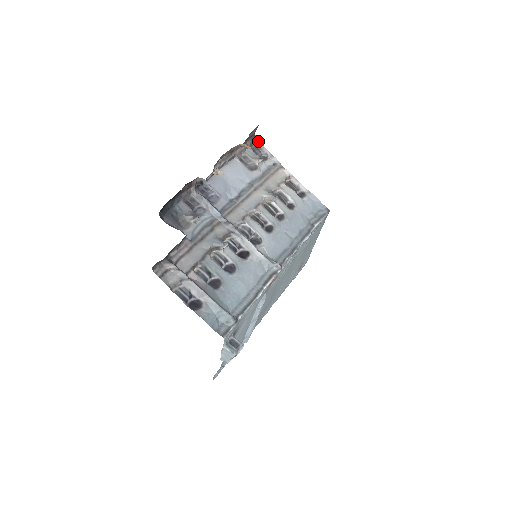
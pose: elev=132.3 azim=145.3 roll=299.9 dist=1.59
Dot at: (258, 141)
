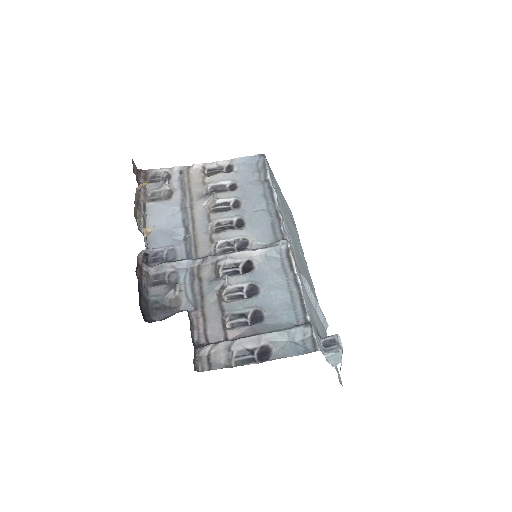
Dot at: (147, 171)
